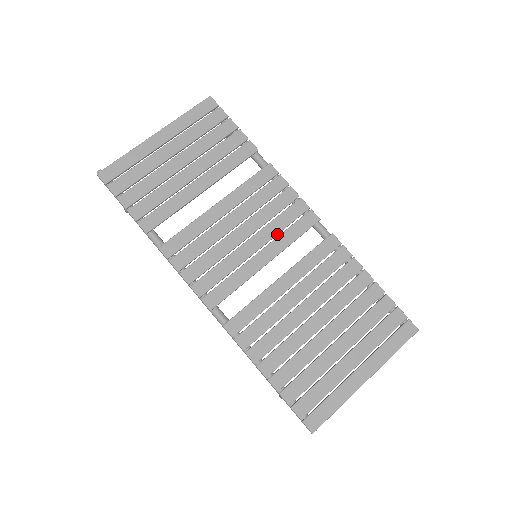
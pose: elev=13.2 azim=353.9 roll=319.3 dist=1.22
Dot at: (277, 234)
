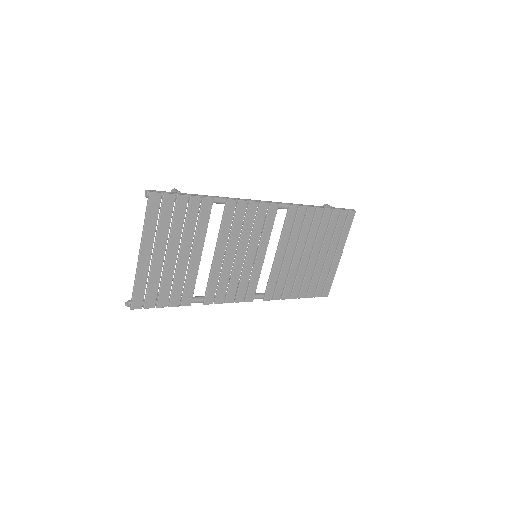
Dot at: (260, 235)
